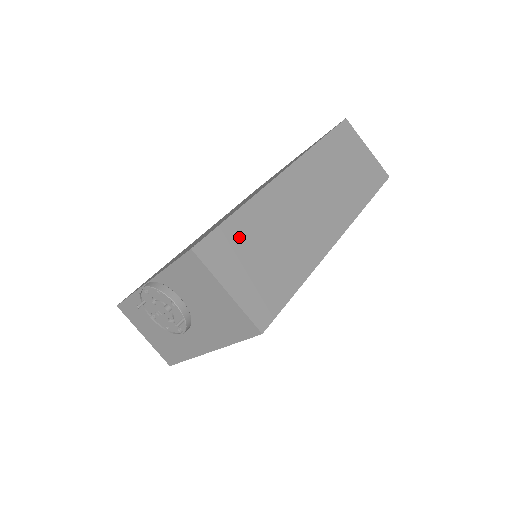
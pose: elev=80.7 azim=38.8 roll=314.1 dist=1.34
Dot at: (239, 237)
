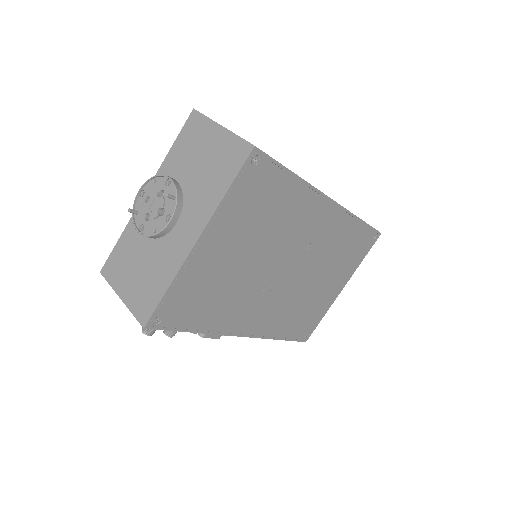
Dot at: occluded
